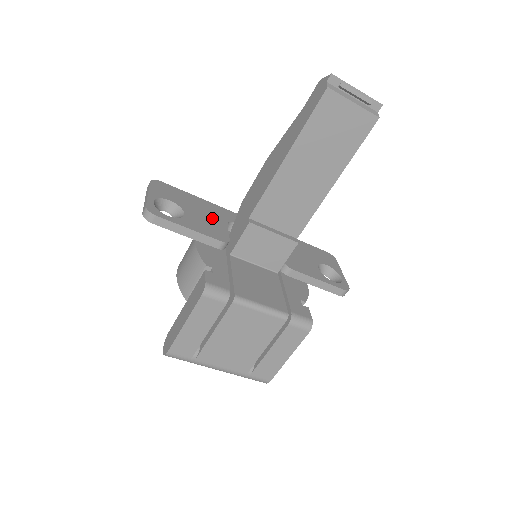
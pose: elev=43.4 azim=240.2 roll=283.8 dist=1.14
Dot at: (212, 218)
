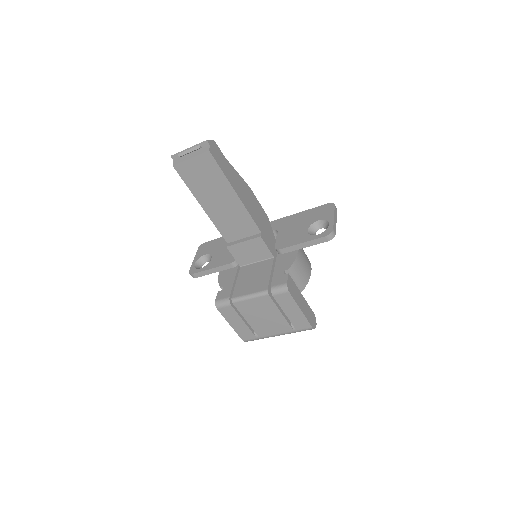
Dot at: occluded
